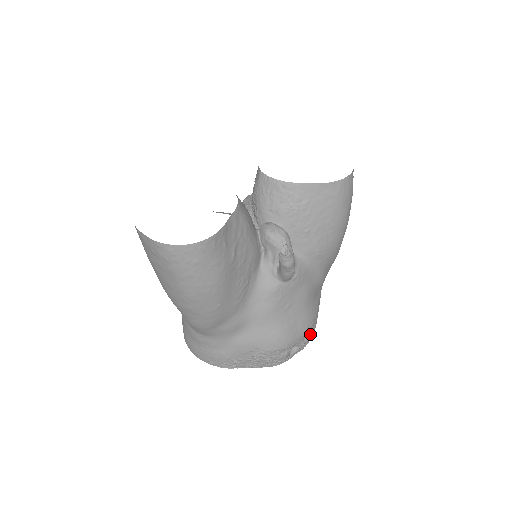
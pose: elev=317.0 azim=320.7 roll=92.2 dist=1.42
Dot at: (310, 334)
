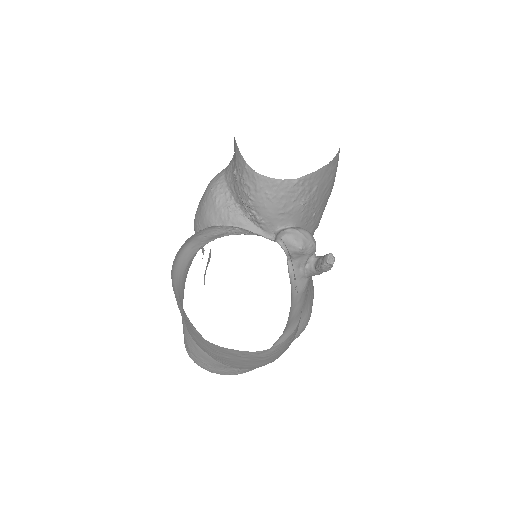
Dot at: occluded
